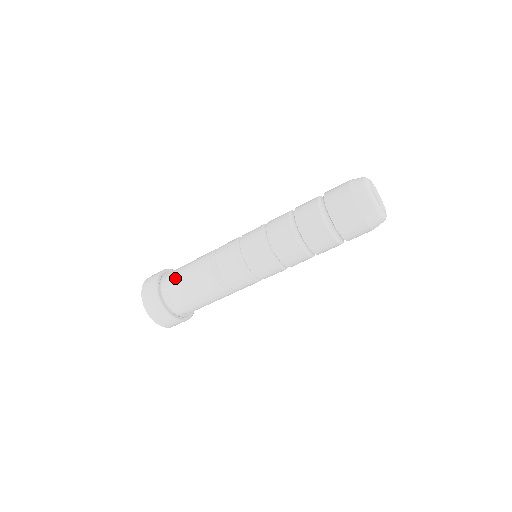
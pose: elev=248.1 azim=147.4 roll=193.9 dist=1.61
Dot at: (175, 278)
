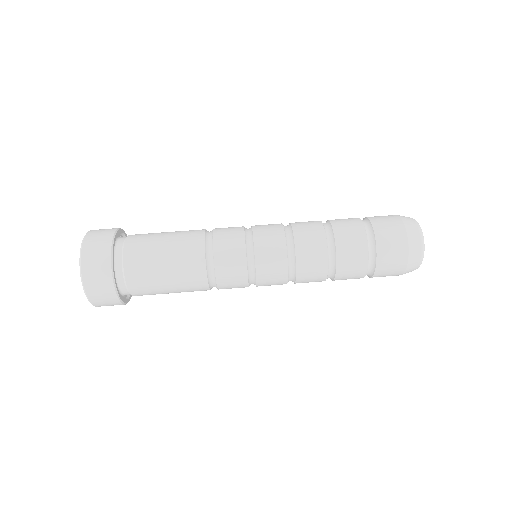
Dot at: occluded
